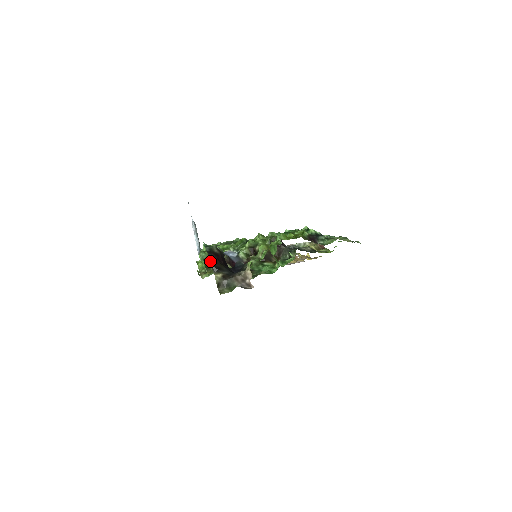
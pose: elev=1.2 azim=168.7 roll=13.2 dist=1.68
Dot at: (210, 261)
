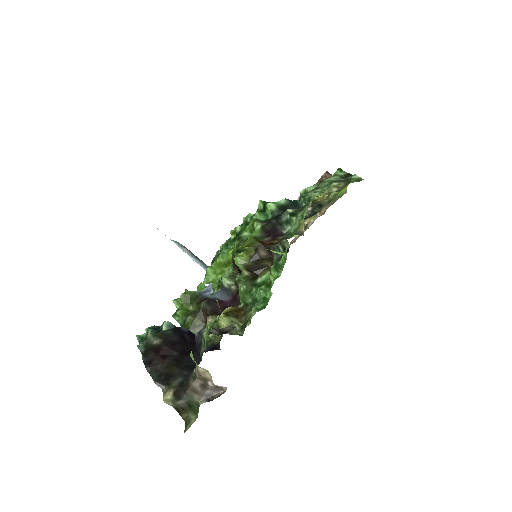
Dot at: (149, 373)
